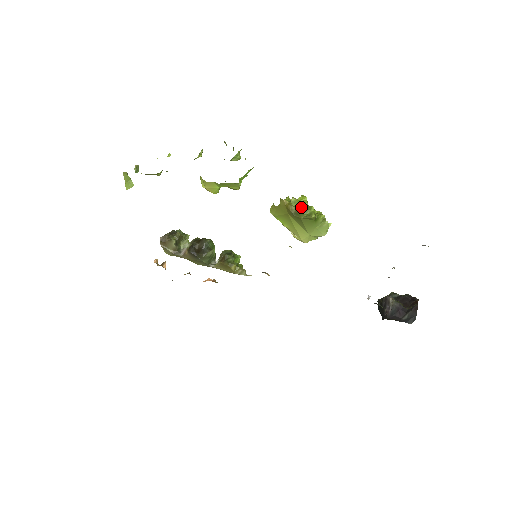
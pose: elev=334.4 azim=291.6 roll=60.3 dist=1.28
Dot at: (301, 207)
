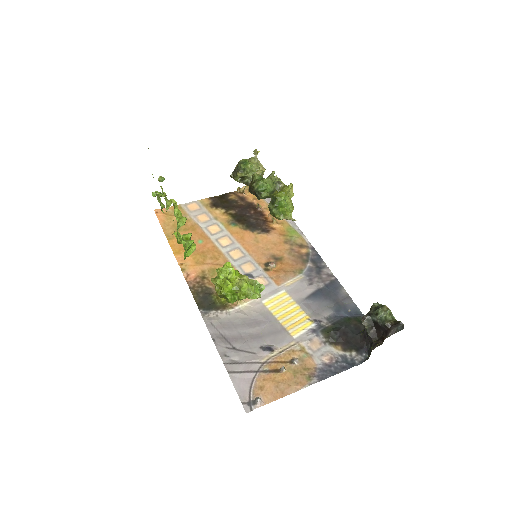
Dot at: (221, 294)
